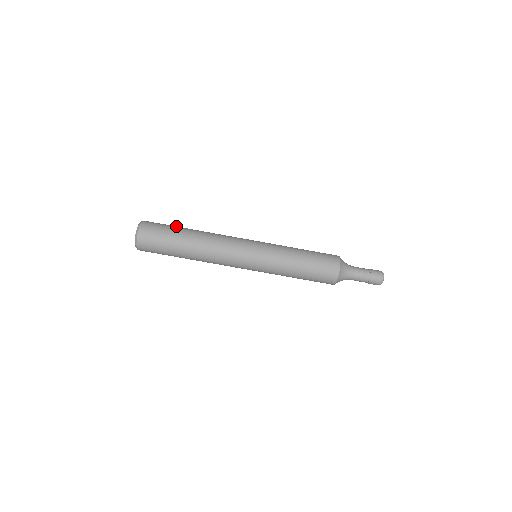
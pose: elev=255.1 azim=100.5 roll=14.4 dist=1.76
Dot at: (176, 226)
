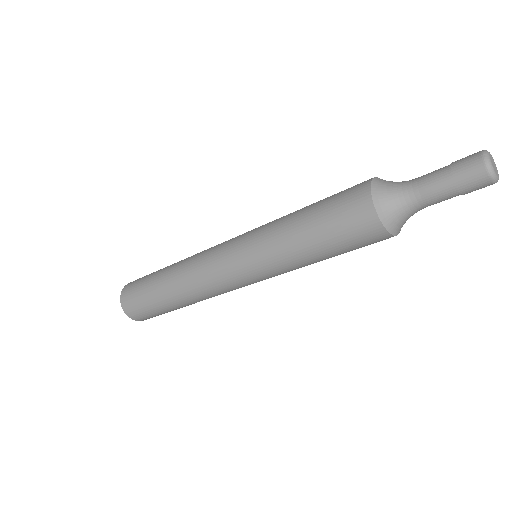
Dot at: (151, 275)
